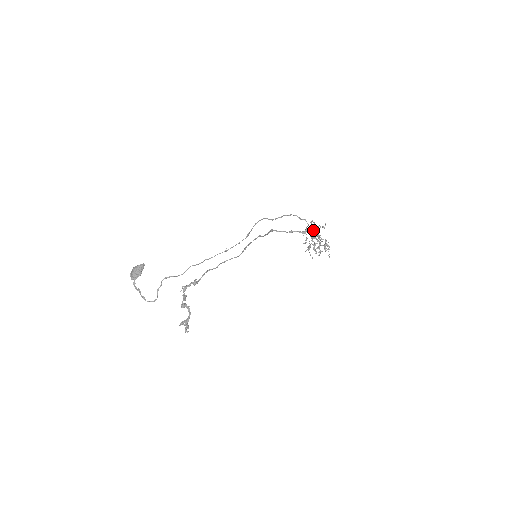
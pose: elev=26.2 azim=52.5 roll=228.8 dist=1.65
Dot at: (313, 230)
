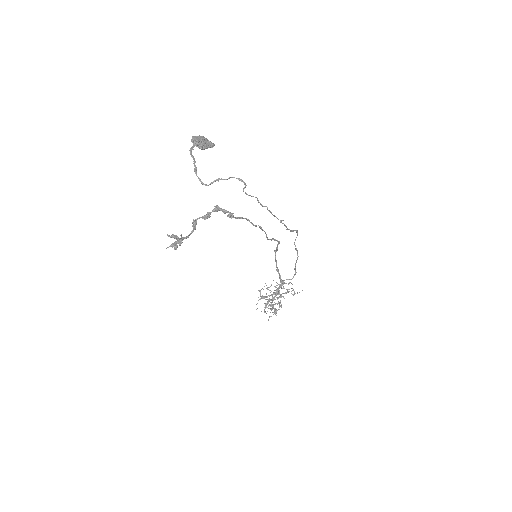
Dot at: occluded
